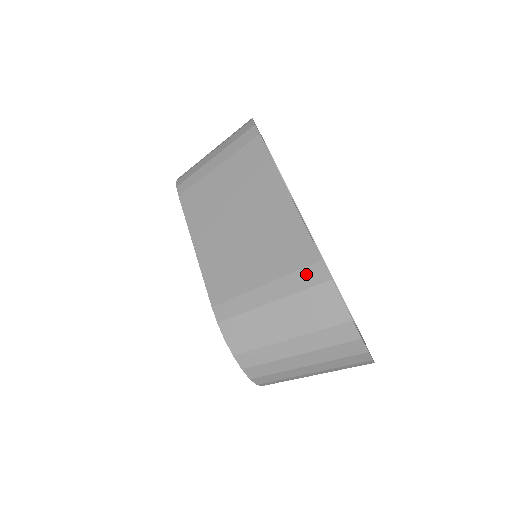
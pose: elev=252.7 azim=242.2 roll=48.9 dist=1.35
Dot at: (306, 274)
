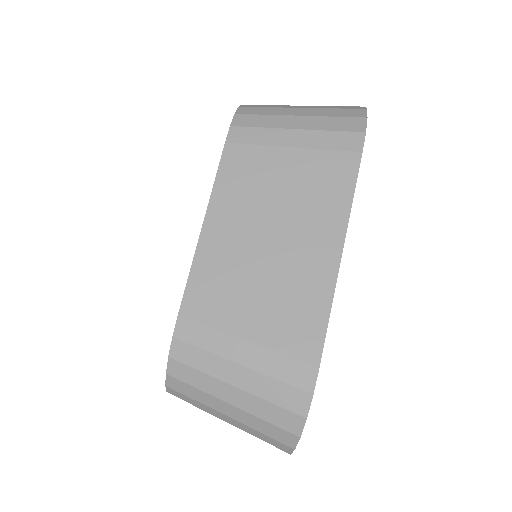
Dot at: (294, 367)
